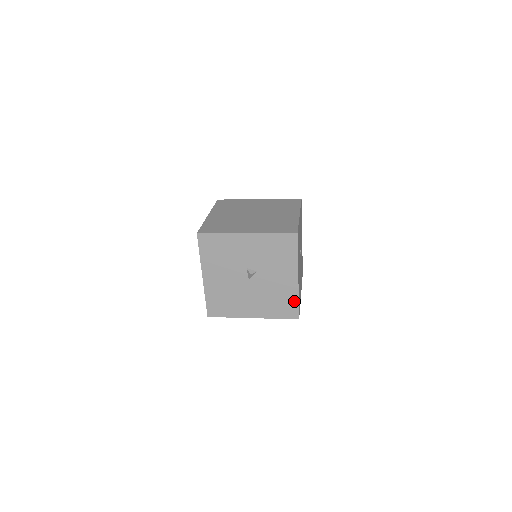
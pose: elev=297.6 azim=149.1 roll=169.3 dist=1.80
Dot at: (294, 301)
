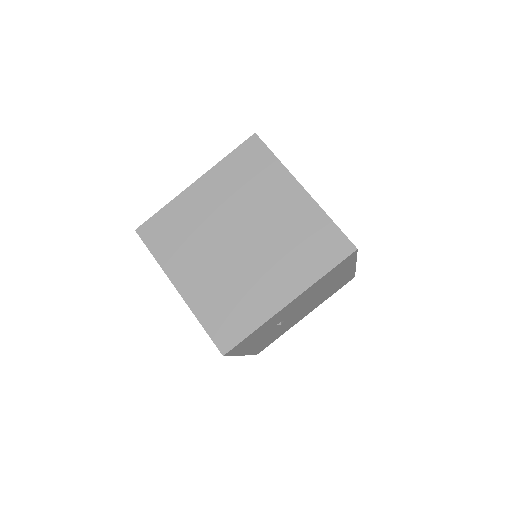
Dot at: occluded
